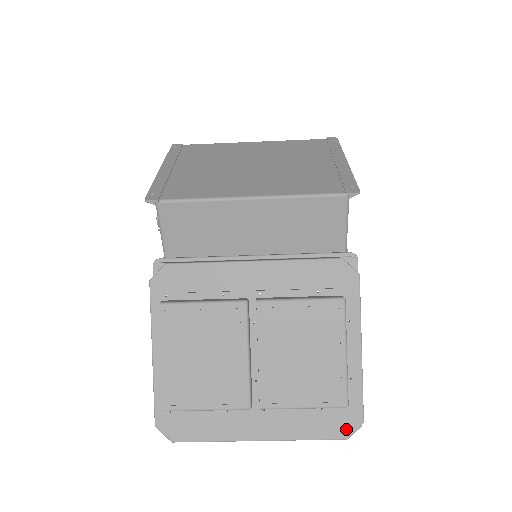
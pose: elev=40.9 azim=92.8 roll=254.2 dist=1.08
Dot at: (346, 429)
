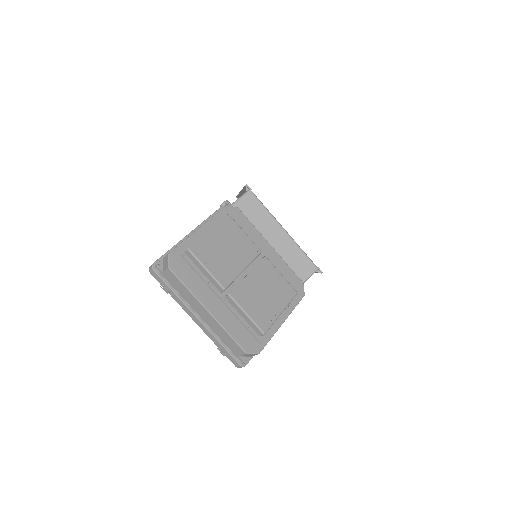
Dot at: (250, 348)
